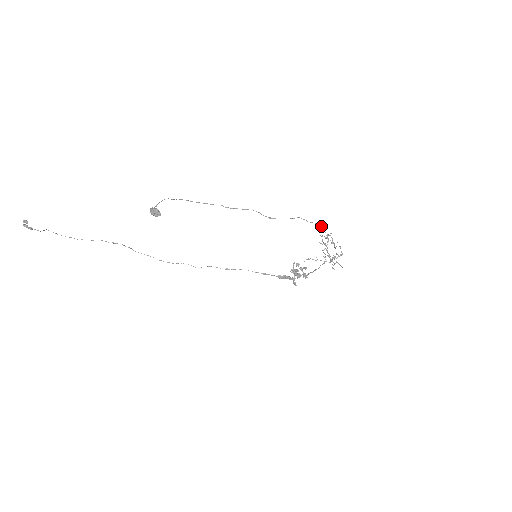
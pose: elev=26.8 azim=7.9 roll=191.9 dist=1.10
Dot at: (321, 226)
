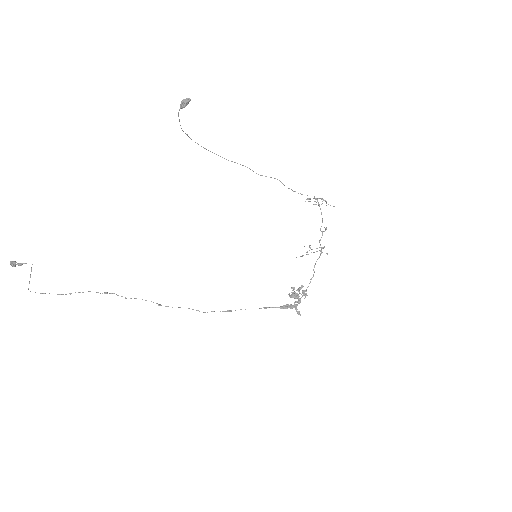
Dot at: (300, 193)
